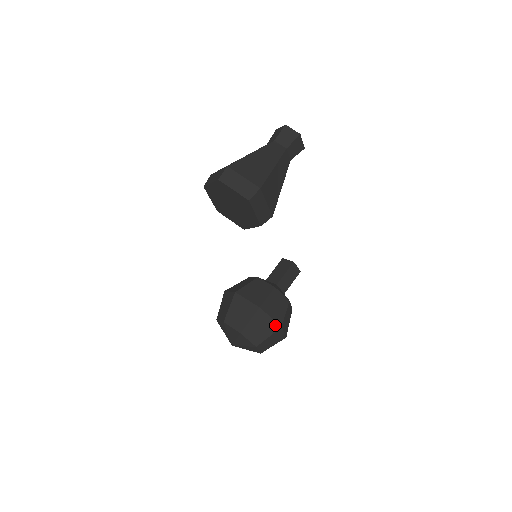
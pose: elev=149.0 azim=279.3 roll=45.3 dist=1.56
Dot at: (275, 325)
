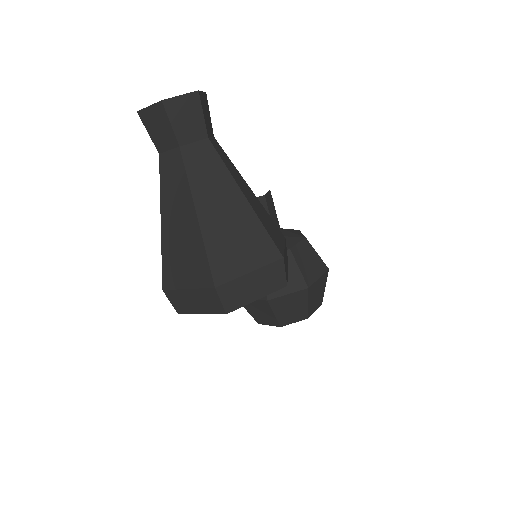
Dot at: (324, 276)
